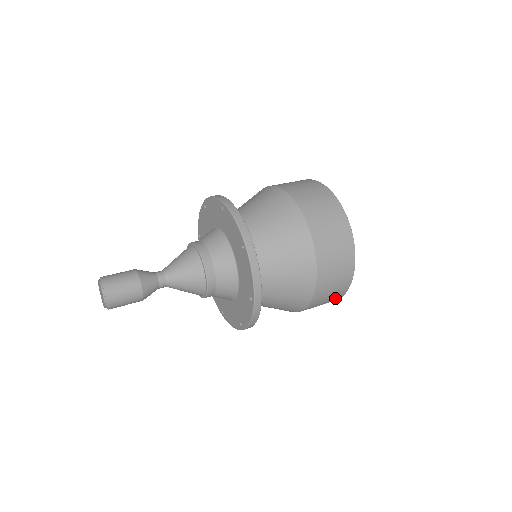
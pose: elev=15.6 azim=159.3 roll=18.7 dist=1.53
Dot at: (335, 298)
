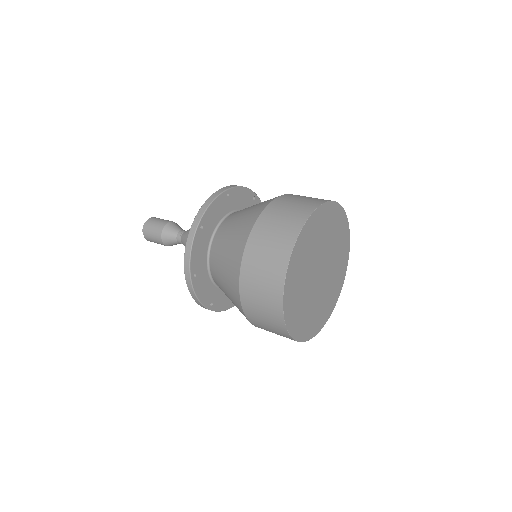
Dot at: (274, 286)
